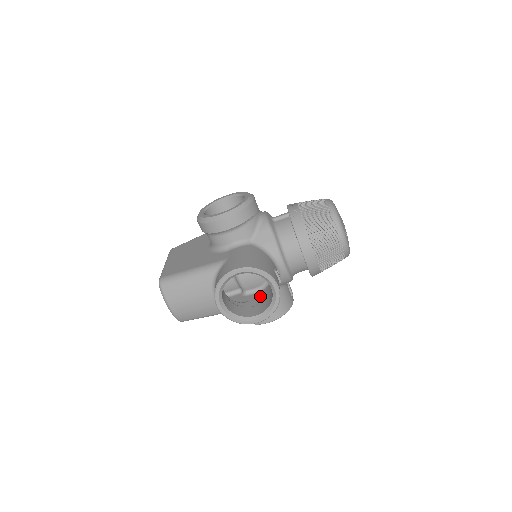
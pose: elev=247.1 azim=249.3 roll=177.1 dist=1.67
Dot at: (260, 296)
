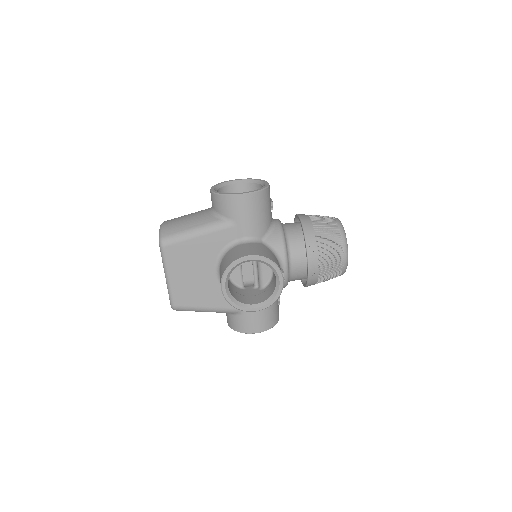
Dot at: occluded
